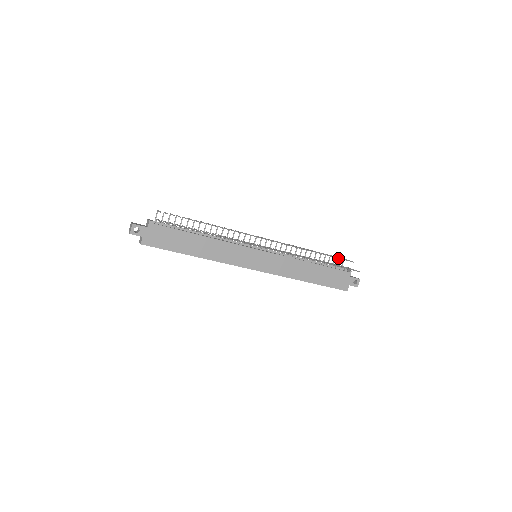
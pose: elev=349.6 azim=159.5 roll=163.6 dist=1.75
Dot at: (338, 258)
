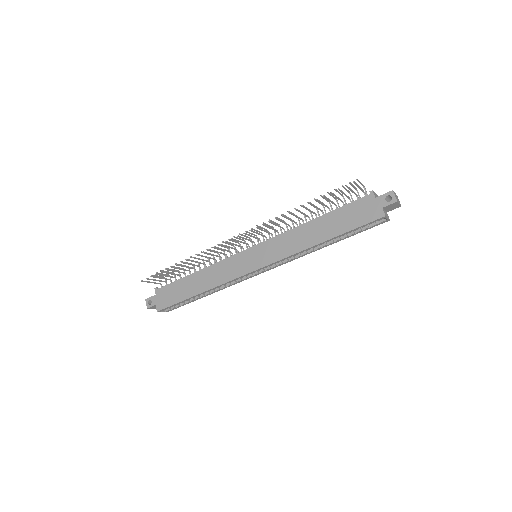
Dot at: (335, 190)
